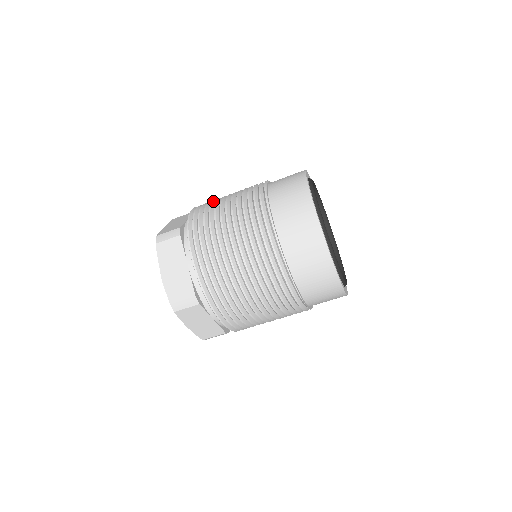
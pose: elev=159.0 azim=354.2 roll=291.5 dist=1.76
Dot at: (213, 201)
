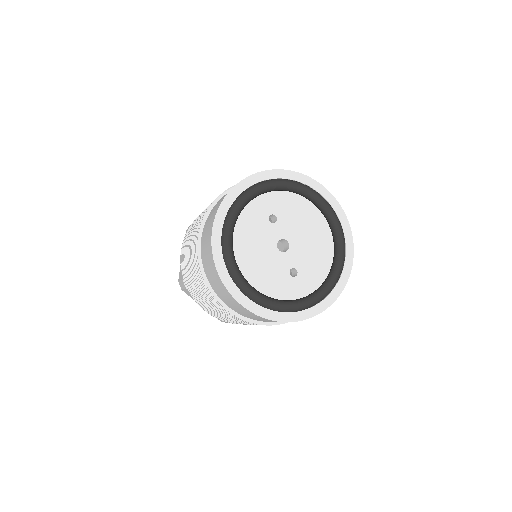
Dot at: occluded
